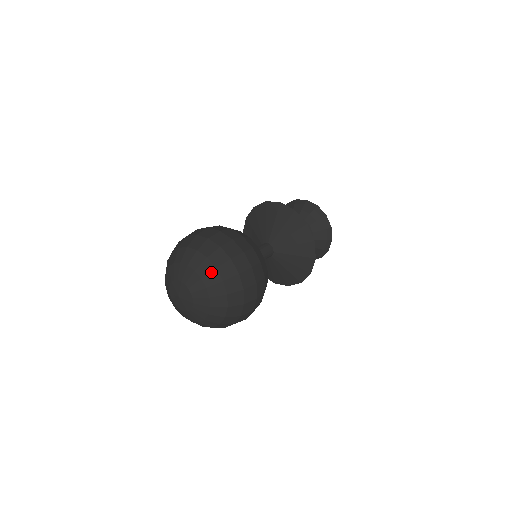
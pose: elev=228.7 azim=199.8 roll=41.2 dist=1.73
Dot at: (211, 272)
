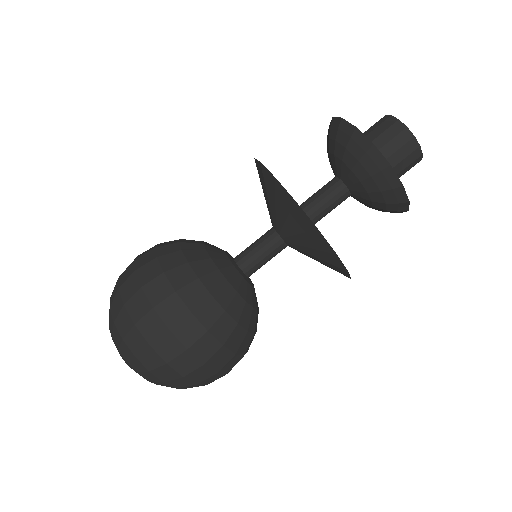
Dot at: (121, 343)
